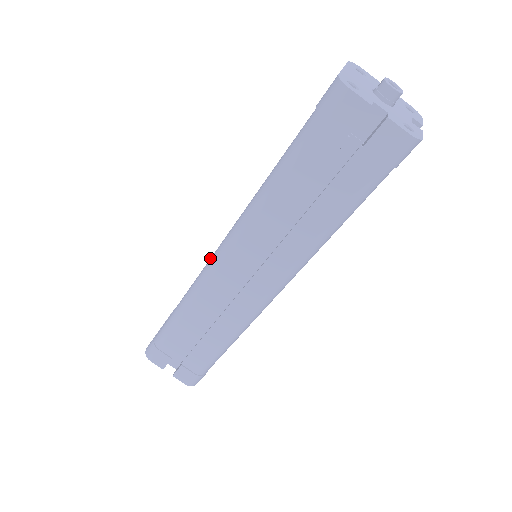
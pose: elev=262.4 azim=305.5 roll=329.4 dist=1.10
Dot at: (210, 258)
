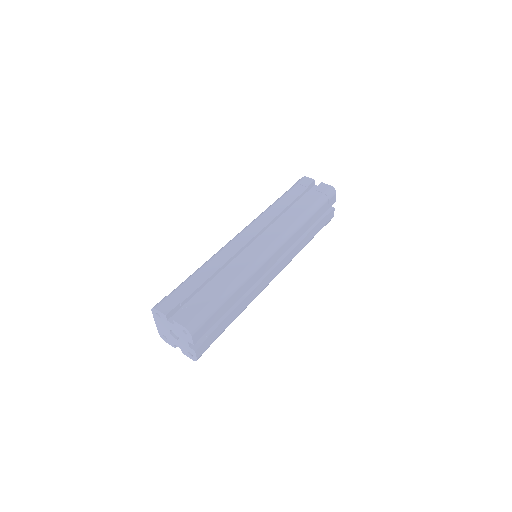
Dot at: occluded
